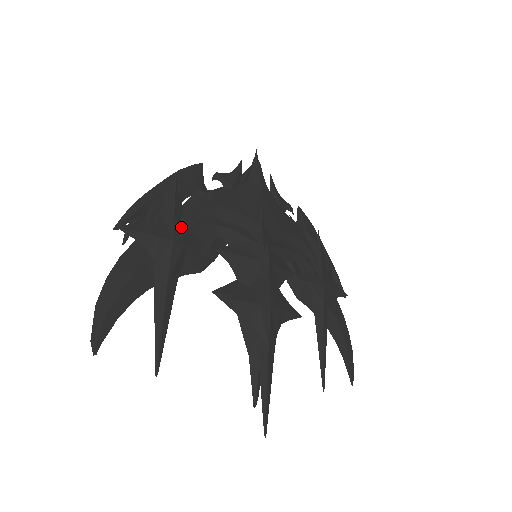
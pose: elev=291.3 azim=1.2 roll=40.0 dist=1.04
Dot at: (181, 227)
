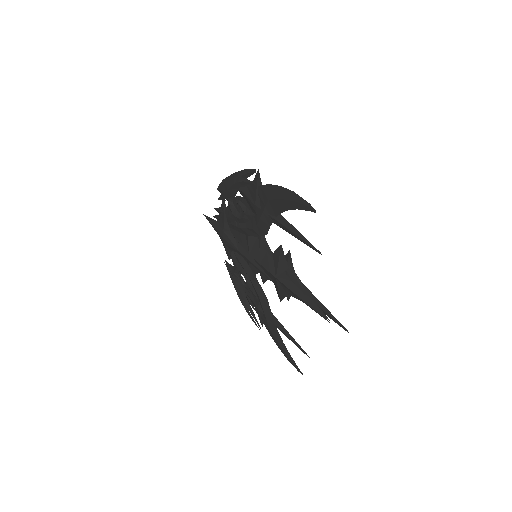
Dot at: occluded
